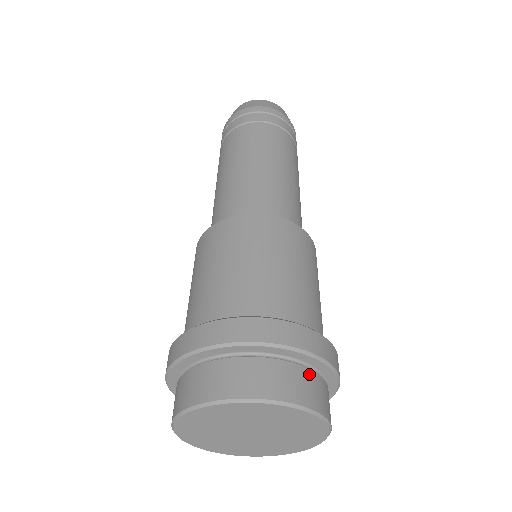
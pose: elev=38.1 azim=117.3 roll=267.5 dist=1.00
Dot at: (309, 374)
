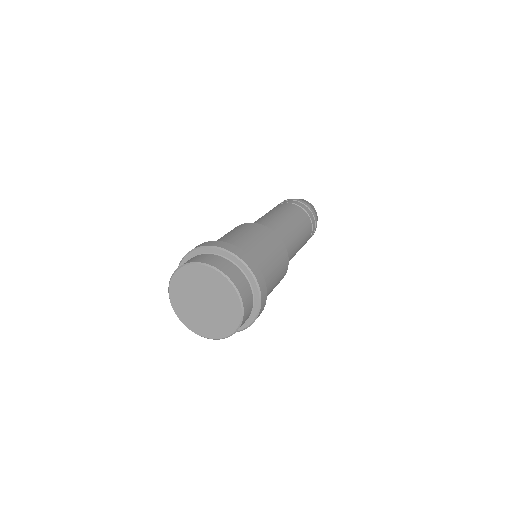
Dot at: (208, 255)
